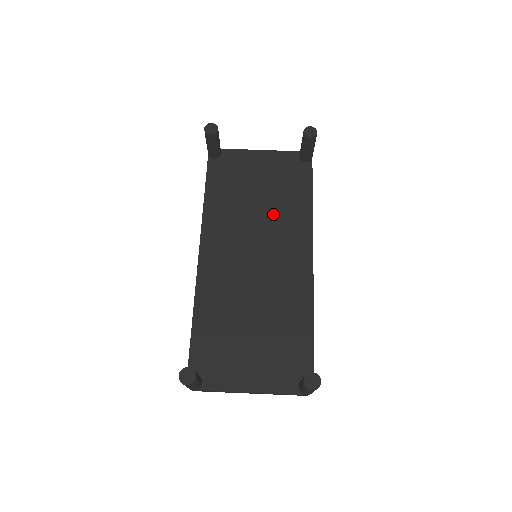
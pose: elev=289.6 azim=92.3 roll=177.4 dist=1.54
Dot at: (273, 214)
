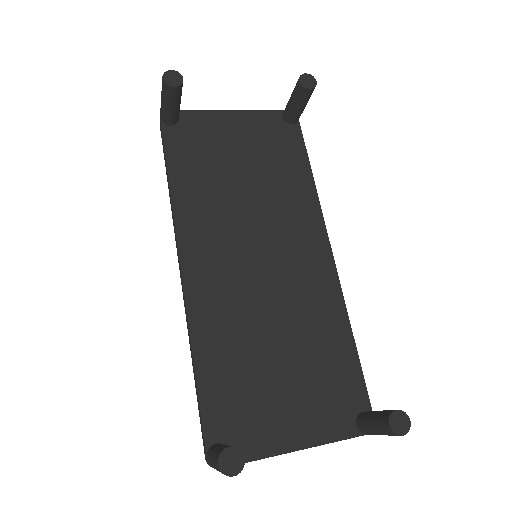
Dot at: (268, 196)
